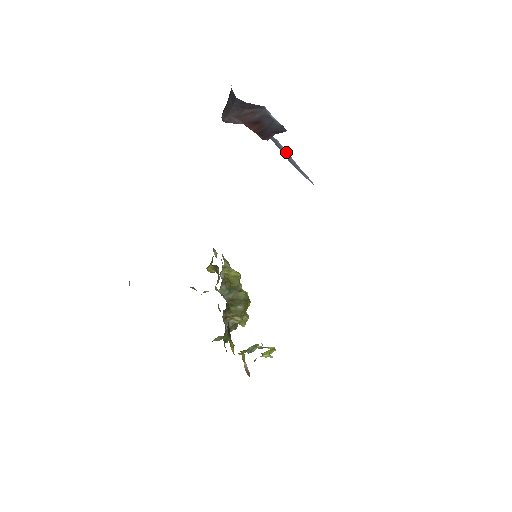
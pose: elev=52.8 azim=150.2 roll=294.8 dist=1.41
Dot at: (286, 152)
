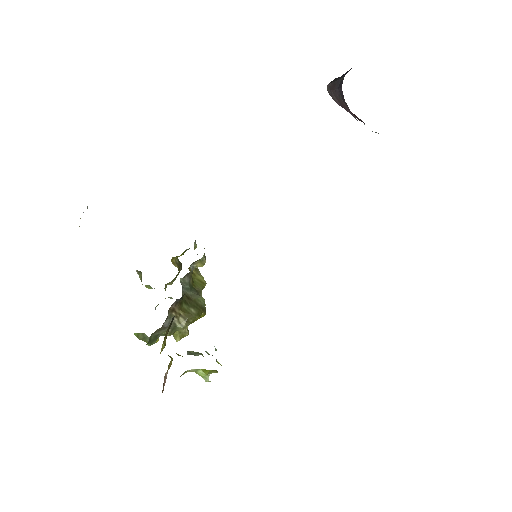
Dot at: occluded
